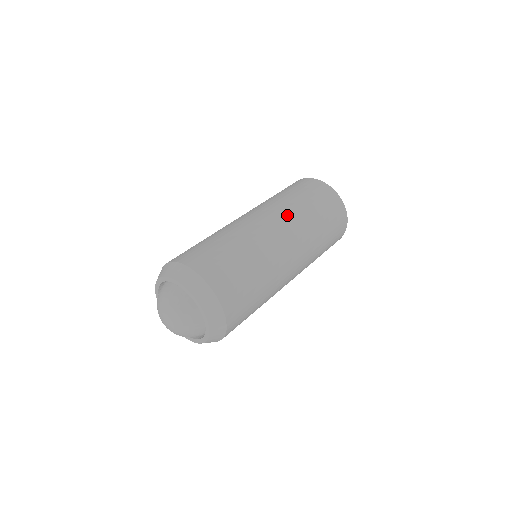
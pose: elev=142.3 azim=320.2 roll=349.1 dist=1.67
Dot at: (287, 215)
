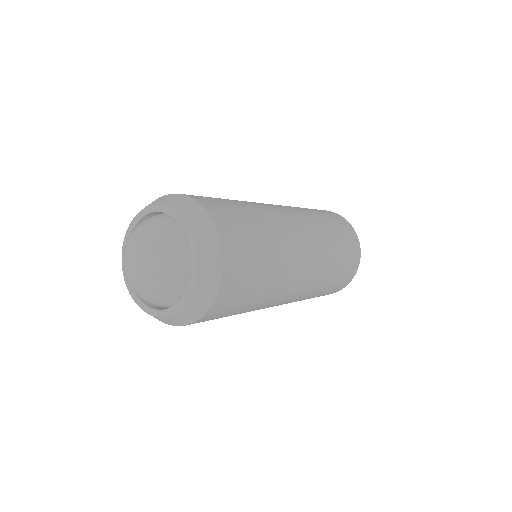
Dot at: occluded
